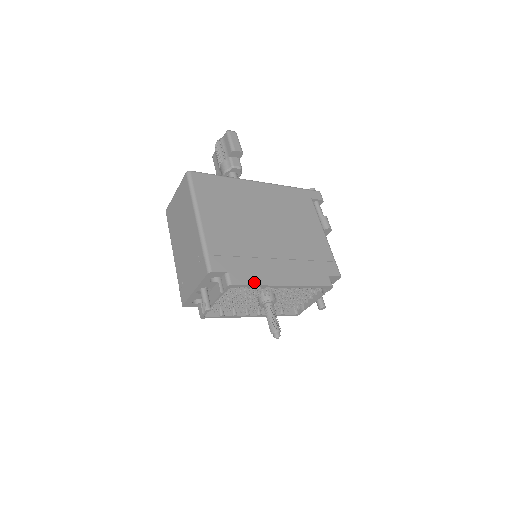
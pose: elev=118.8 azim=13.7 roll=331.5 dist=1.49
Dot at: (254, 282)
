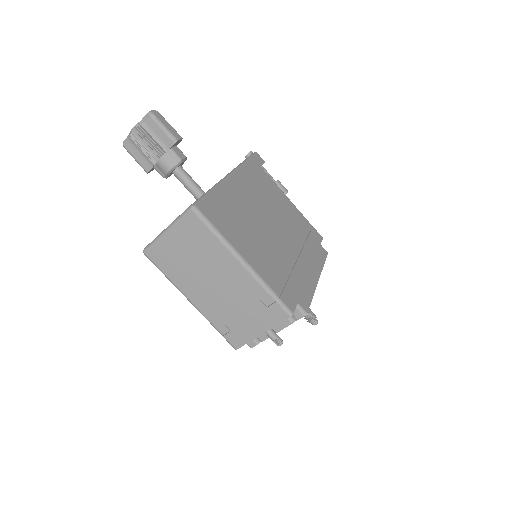
Dot at: (310, 296)
